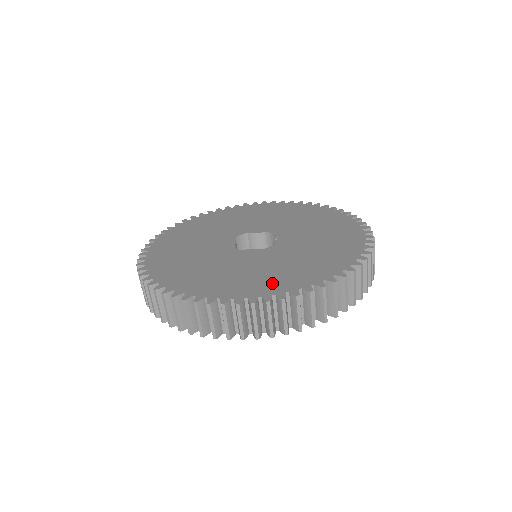
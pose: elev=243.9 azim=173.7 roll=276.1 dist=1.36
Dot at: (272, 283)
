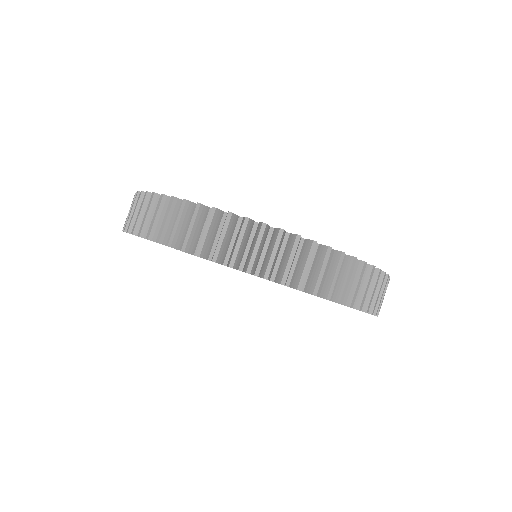
Dot at: occluded
